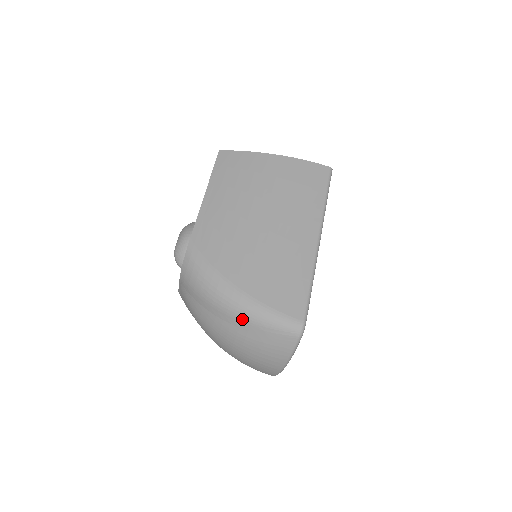
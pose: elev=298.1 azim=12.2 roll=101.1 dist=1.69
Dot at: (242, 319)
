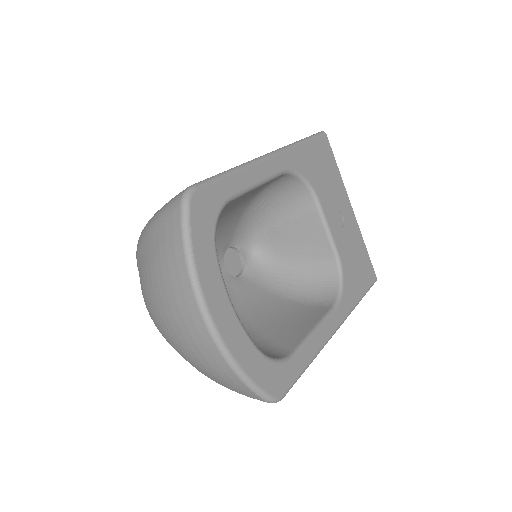
Dot at: (144, 238)
